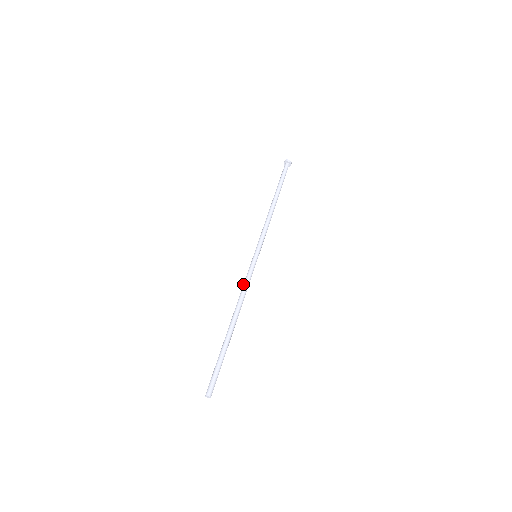
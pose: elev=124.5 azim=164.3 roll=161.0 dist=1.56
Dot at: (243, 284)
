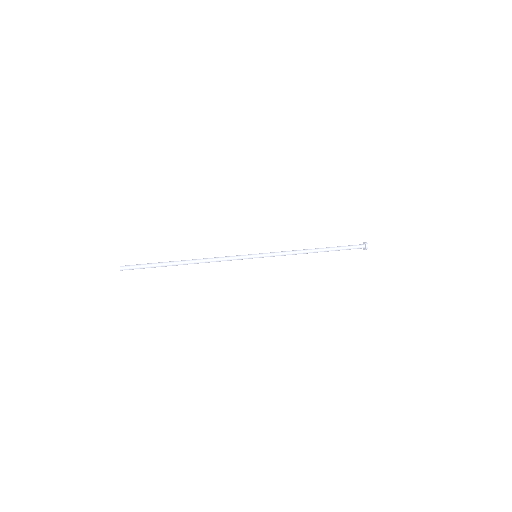
Dot at: (225, 259)
